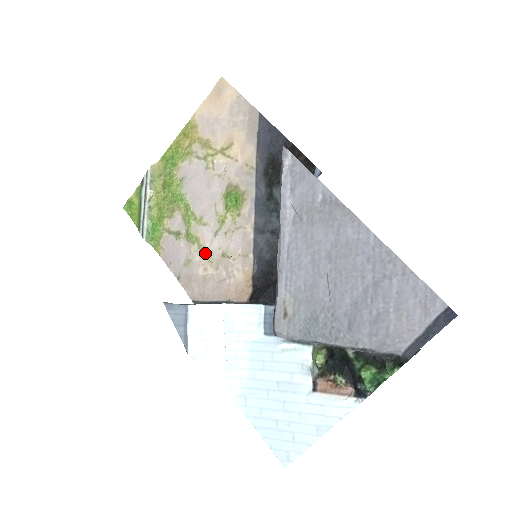
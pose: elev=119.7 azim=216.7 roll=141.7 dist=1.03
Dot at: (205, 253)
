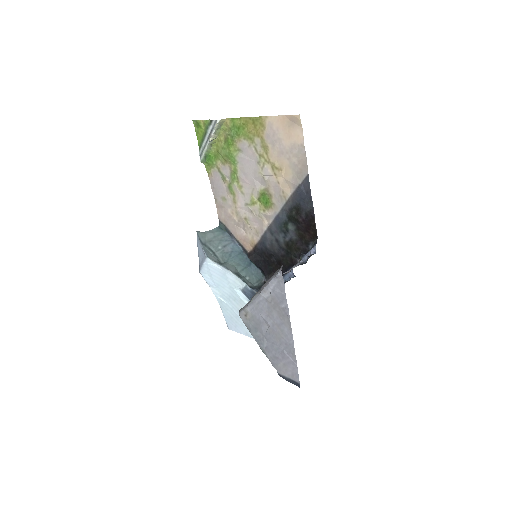
Dot at: (236, 206)
